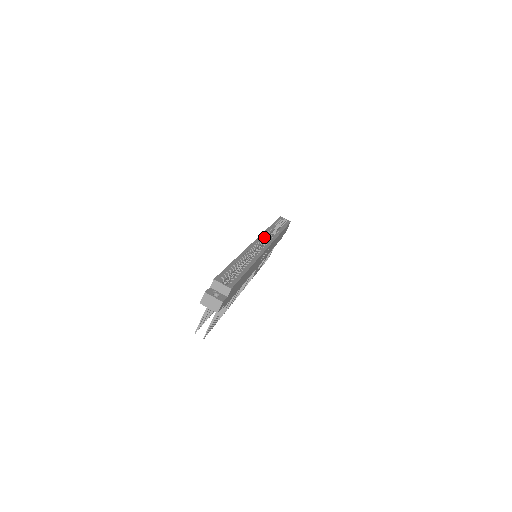
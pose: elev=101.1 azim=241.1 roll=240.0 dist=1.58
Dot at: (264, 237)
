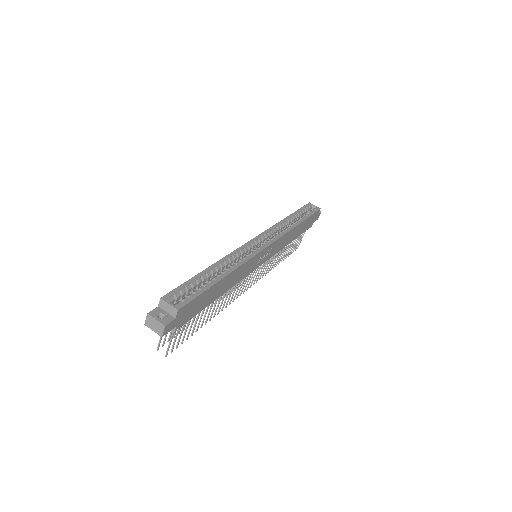
Dot at: (269, 233)
